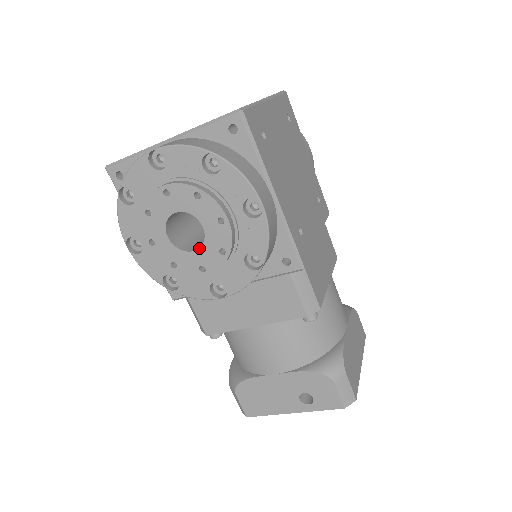
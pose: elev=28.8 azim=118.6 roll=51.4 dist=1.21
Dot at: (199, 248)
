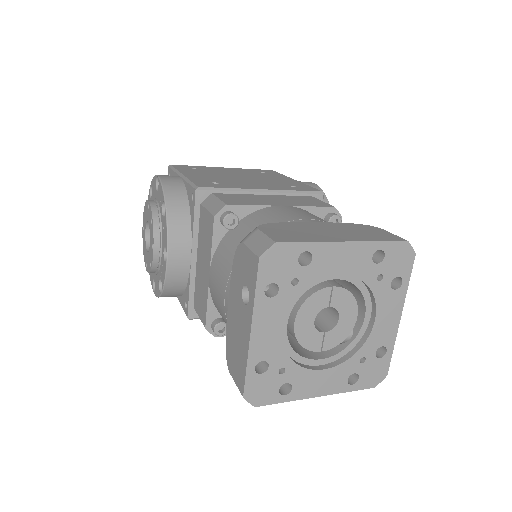
Dot at: (150, 236)
